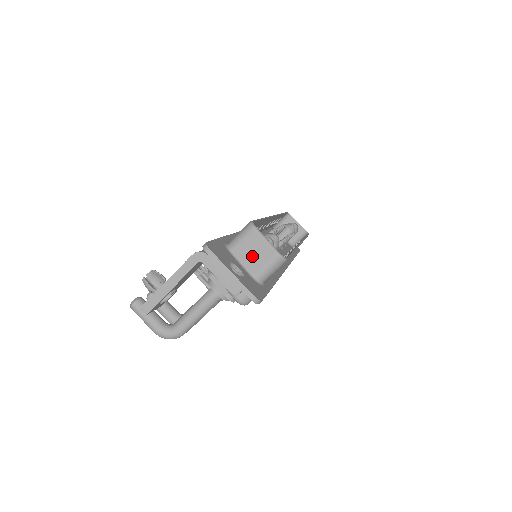
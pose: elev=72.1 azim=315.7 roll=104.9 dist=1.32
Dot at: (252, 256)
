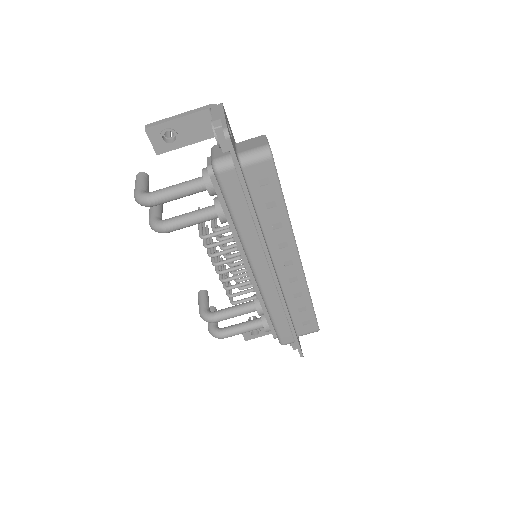
Dot at: (248, 145)
